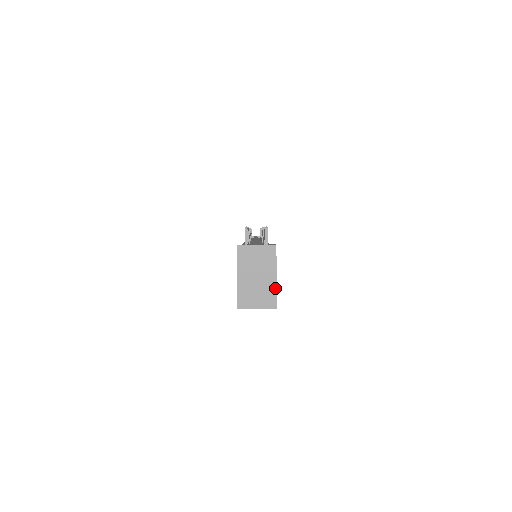
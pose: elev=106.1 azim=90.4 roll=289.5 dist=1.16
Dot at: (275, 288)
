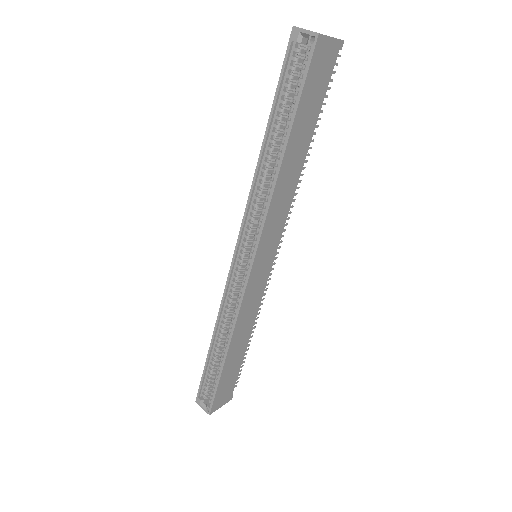
Dot at: occluded
